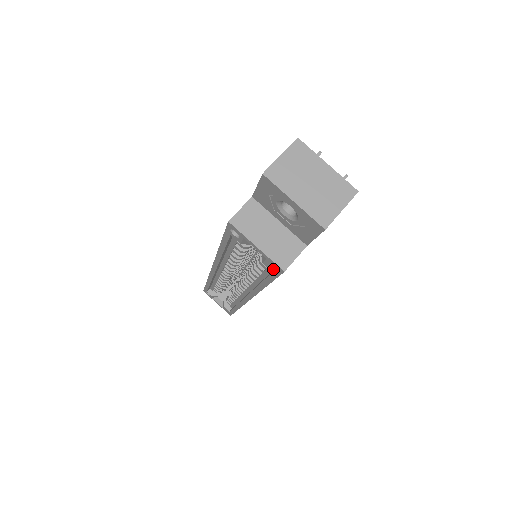
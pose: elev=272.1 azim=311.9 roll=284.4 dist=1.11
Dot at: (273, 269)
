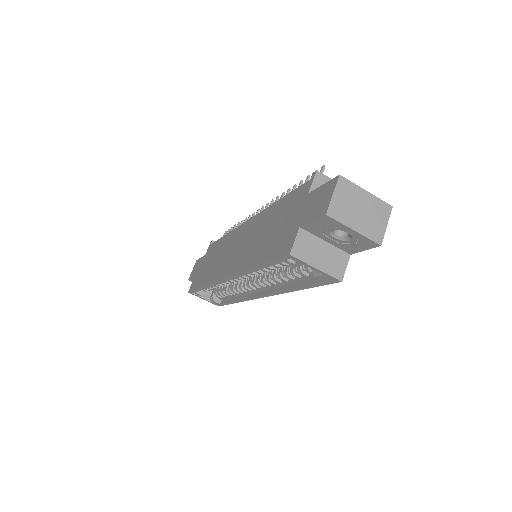
Dot at: (327, 280)
